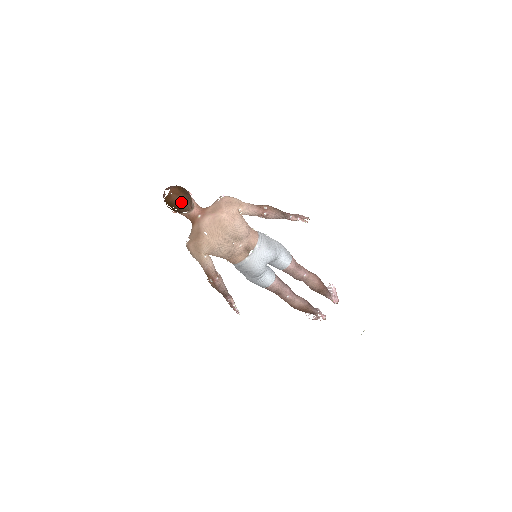
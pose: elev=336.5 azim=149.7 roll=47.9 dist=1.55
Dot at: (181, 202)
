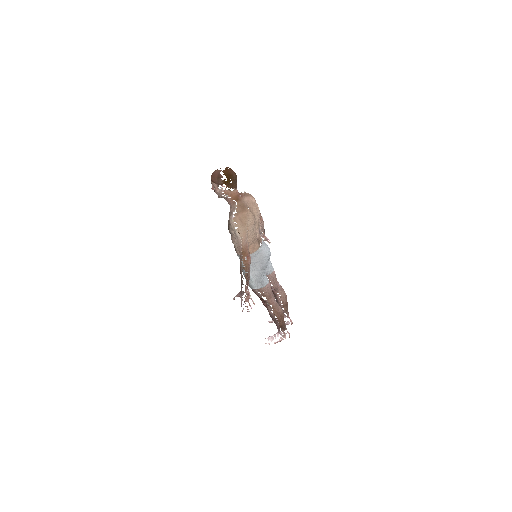
Dot at: (235, 176)
